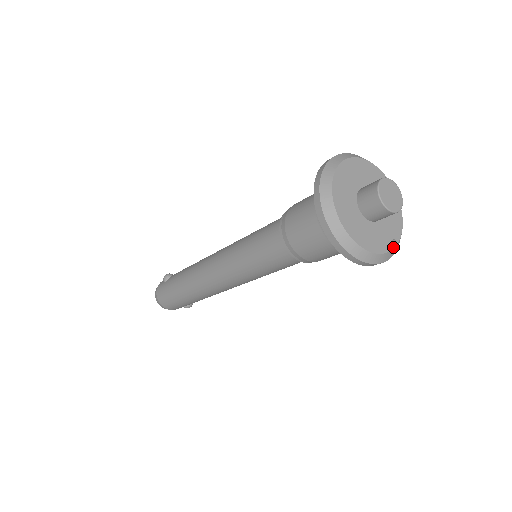
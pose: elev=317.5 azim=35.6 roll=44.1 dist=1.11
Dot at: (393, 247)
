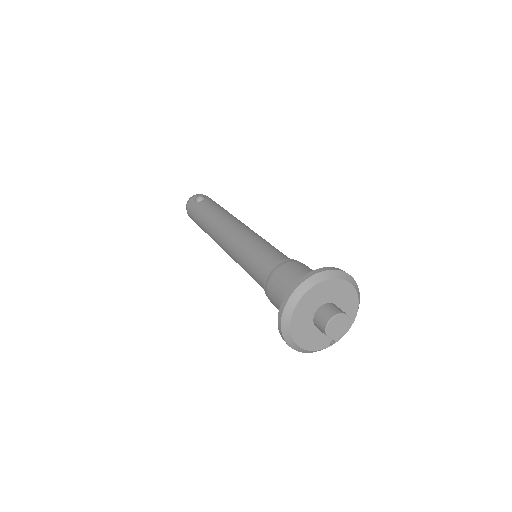
Dot at: (329, 346)
